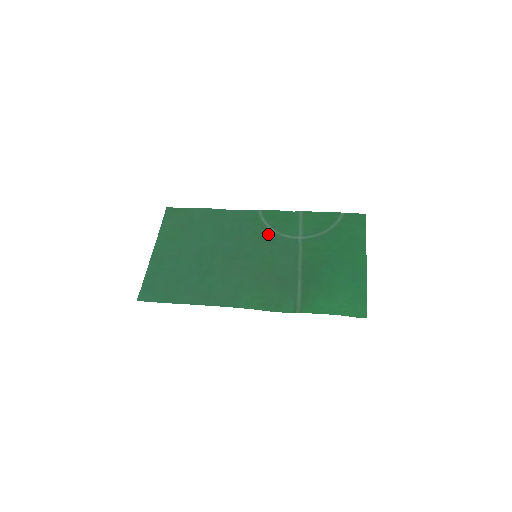
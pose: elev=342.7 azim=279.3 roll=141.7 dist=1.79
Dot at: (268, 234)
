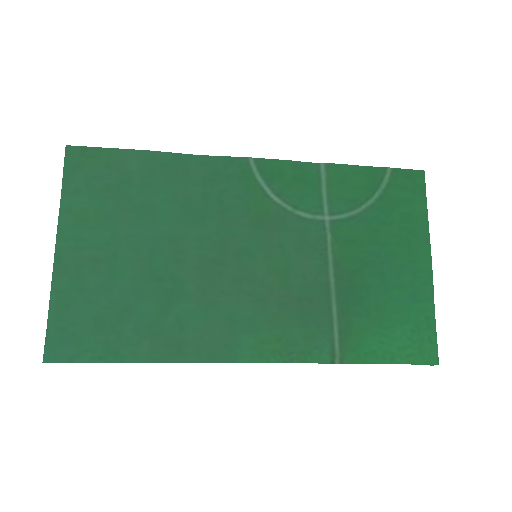
Dot at: (272, 210)
